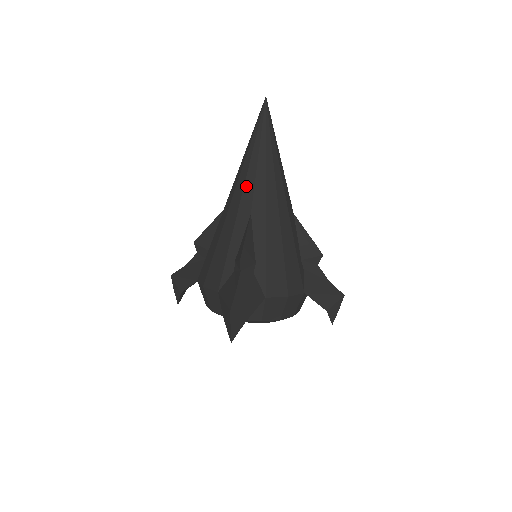
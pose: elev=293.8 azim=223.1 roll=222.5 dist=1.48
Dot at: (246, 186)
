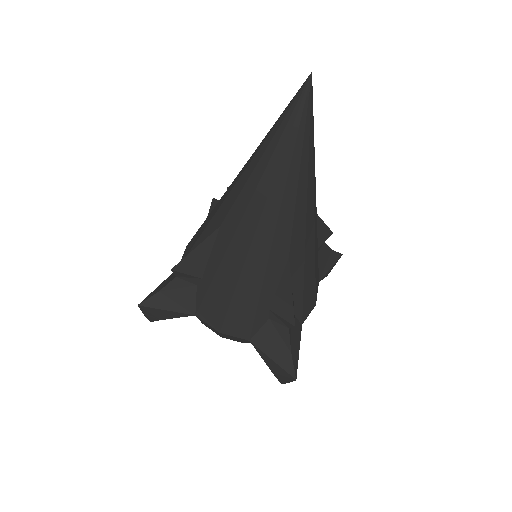
Dot at: (280, 225)
